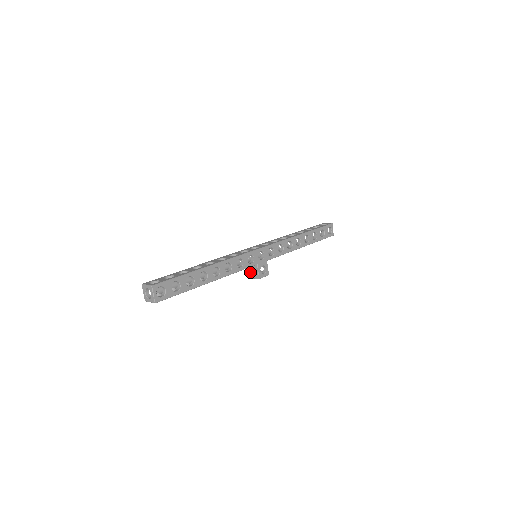
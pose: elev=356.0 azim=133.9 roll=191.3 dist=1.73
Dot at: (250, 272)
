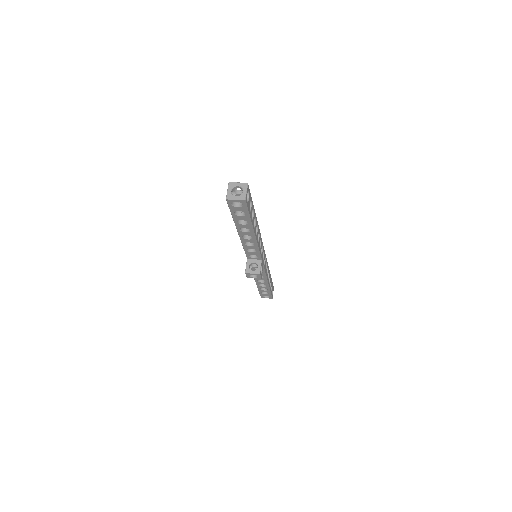
Dot at: (249, 267)
